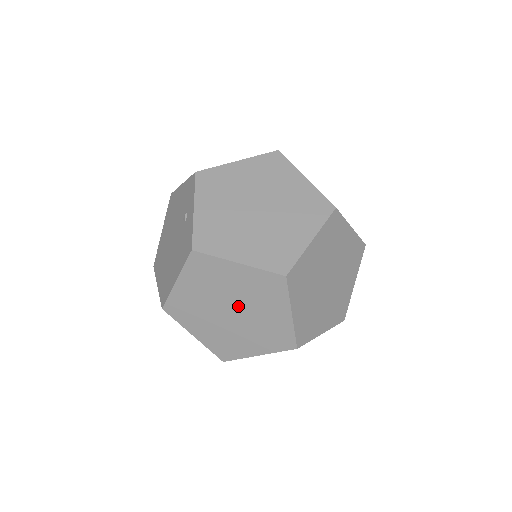
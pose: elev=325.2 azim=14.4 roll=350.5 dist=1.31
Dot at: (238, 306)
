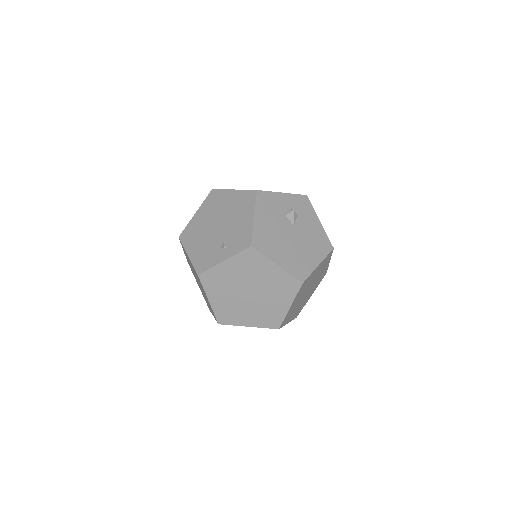
Dot at: (201, 288)
